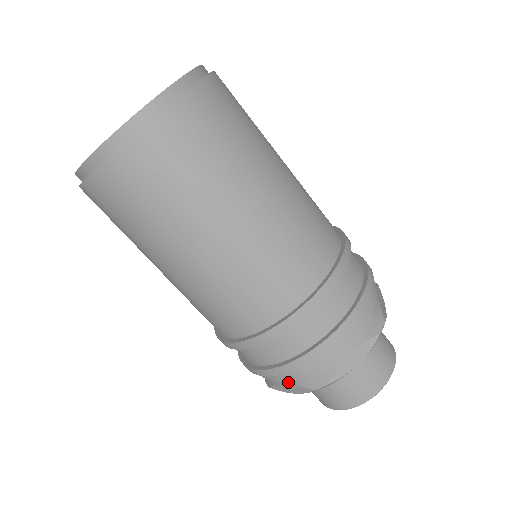
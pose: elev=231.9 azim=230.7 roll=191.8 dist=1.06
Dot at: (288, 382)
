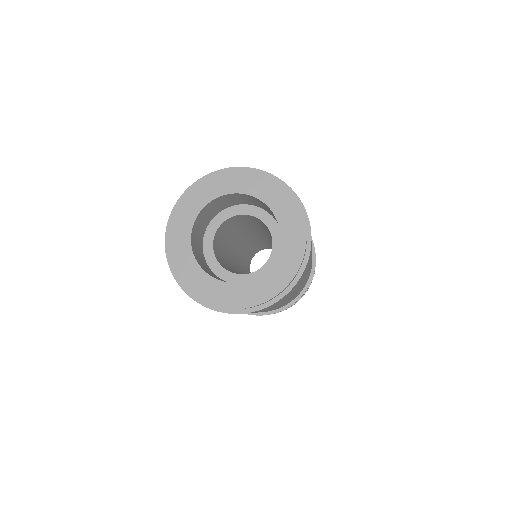
Dot at: occluded
